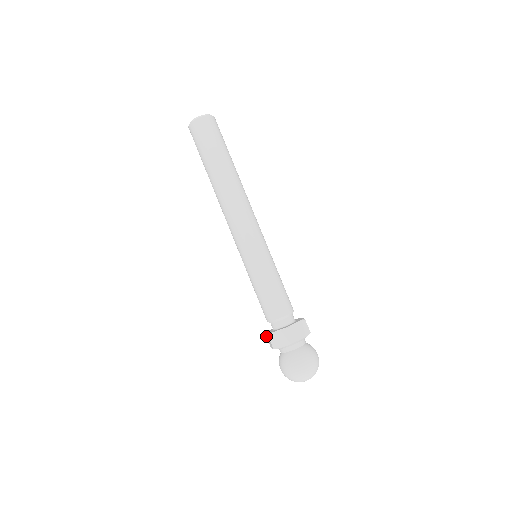
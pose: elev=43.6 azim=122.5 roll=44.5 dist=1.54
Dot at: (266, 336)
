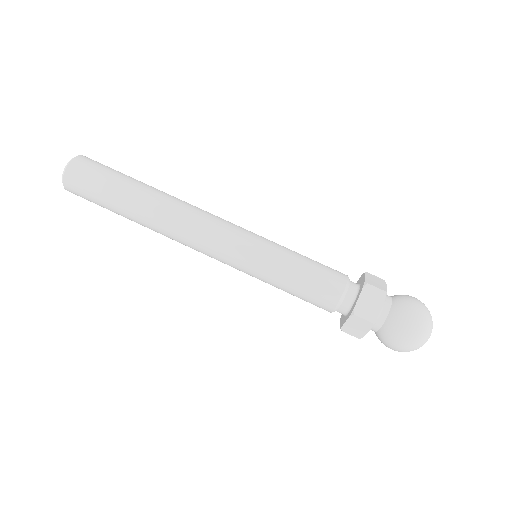
Dot at: (345, 331)
